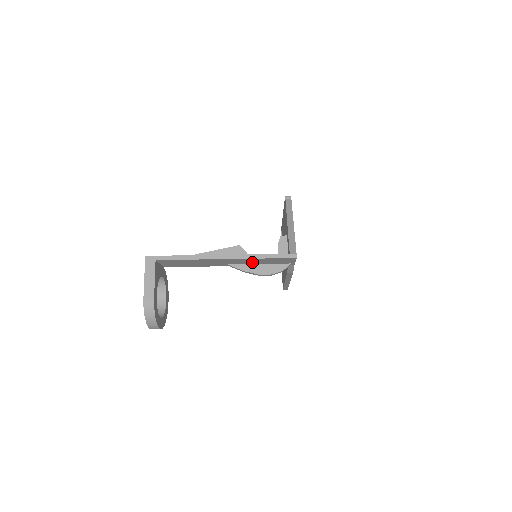
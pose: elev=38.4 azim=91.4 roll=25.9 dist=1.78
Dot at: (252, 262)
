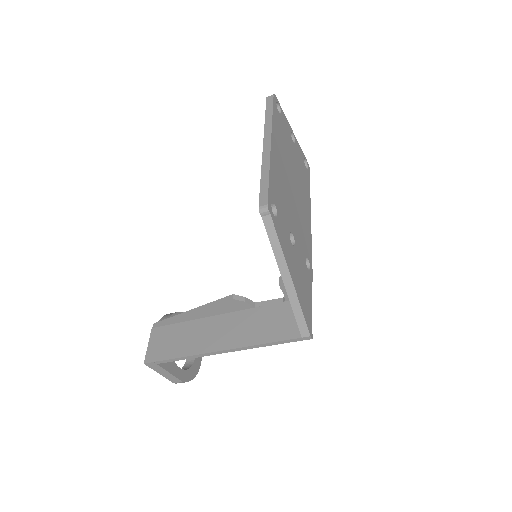
Dot at: (259, 326)
